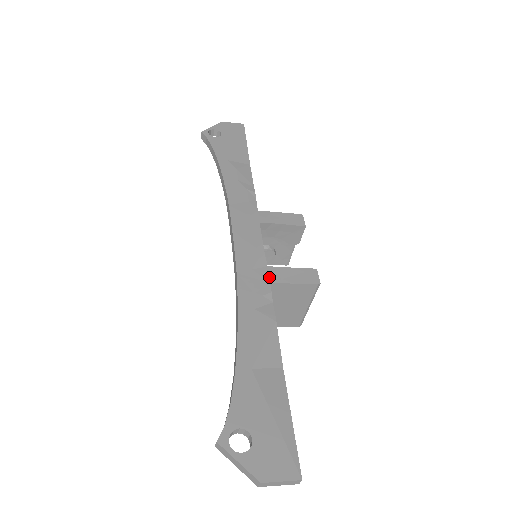
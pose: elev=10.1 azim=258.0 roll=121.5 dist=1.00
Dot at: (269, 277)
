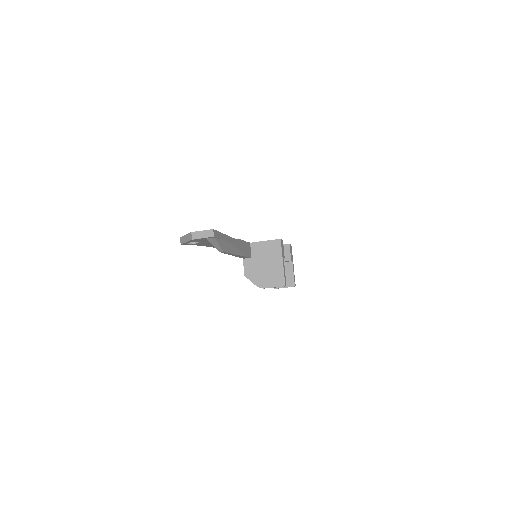
Dot at: (251, 243)
